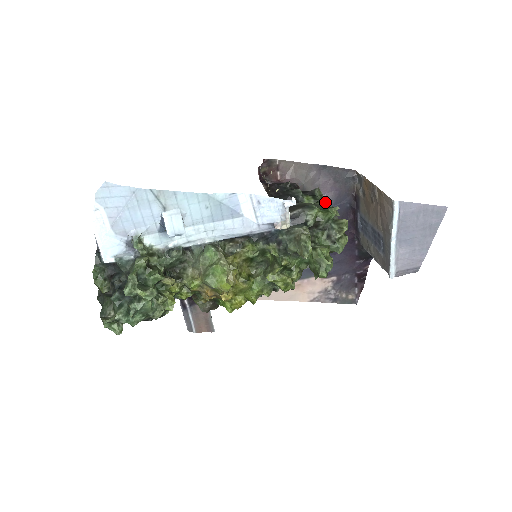
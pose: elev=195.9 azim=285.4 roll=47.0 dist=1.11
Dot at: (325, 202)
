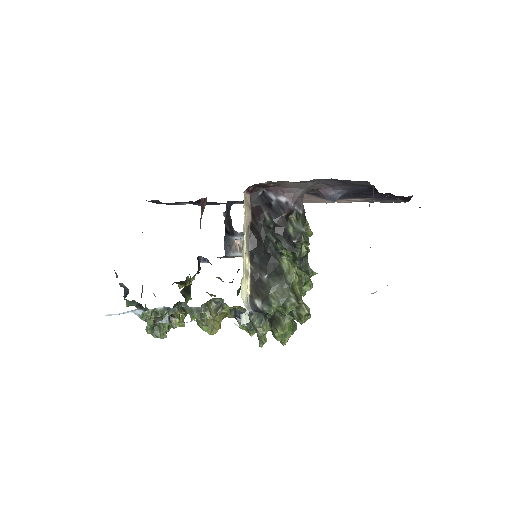
Dot at: (337, 191)
